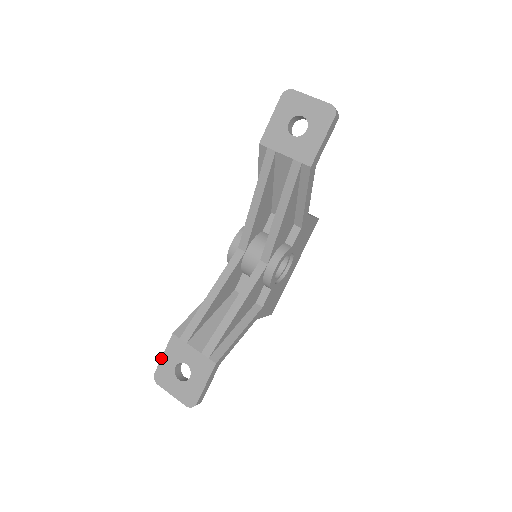
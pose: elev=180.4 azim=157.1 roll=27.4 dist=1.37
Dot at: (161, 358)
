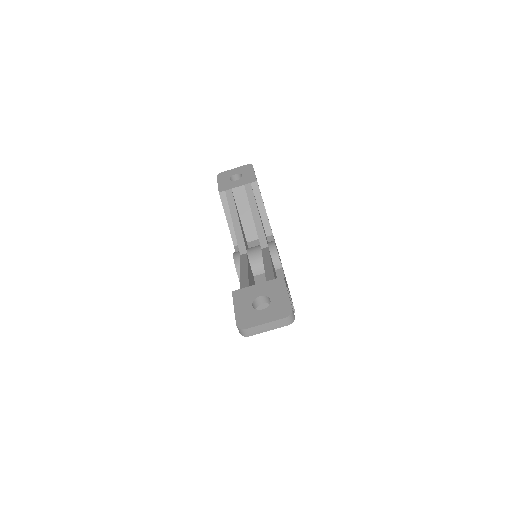
Dot at: (234, 311)
